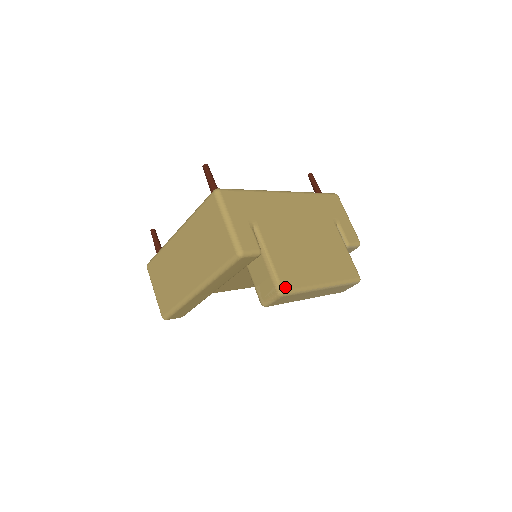
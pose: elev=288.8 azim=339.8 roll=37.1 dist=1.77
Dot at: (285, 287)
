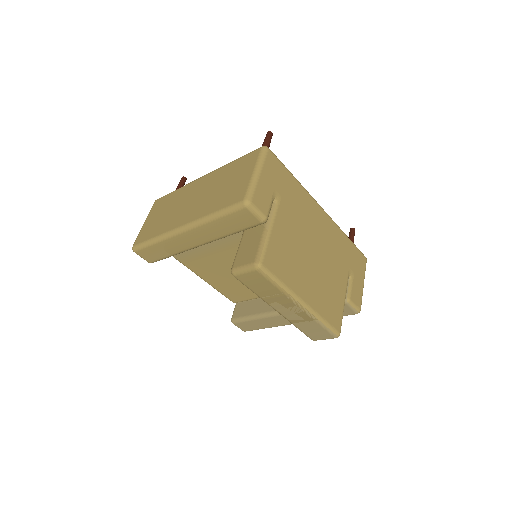
Dot at: (266, 264)
